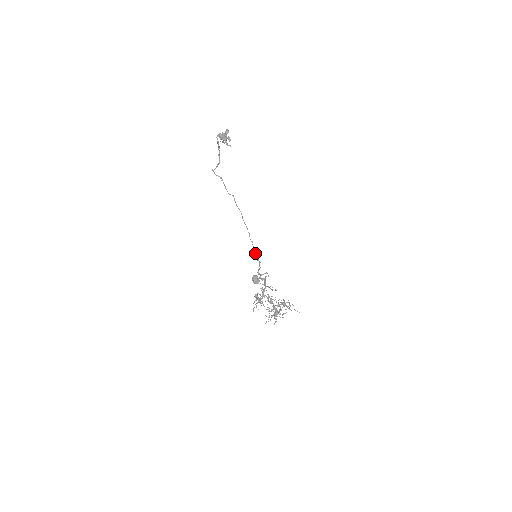
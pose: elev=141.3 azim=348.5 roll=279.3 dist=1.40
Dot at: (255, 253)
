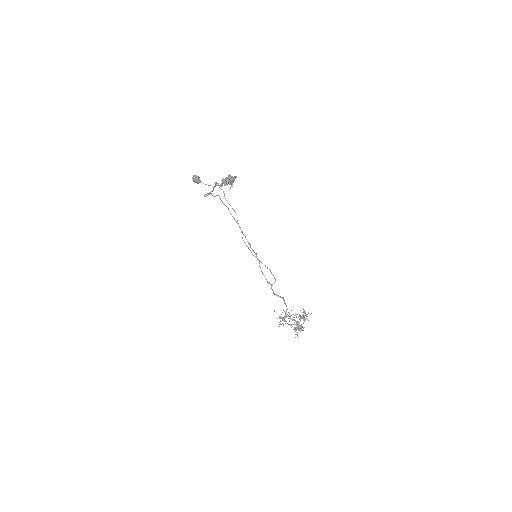
Dot at: (248, 243)
